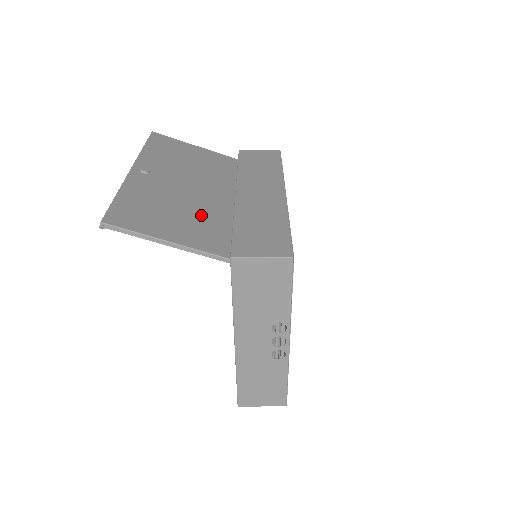
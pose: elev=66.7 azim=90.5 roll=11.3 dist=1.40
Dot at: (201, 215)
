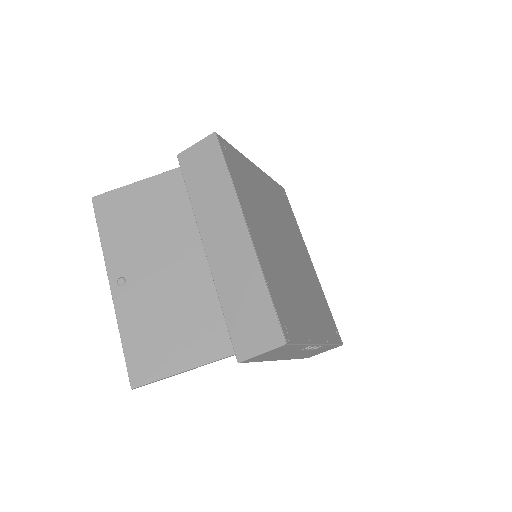
Dot at: (192, 308)
